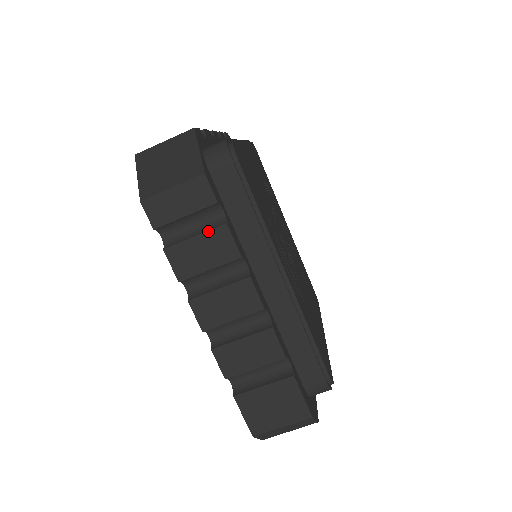
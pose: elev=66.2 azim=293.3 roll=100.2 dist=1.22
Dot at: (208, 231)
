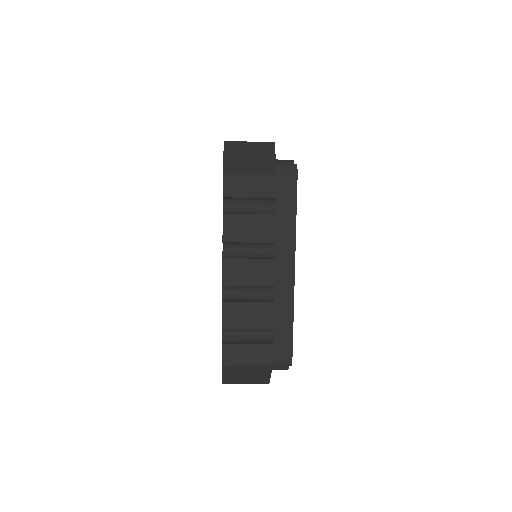
Dot at: occluded
